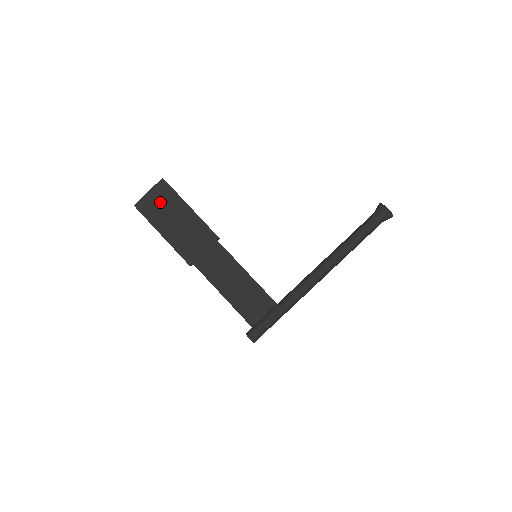
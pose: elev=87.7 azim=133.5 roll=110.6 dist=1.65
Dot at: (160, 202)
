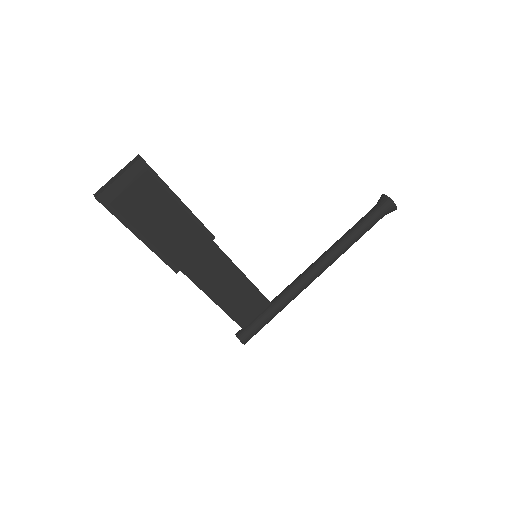
Dot at: (137, 193)
